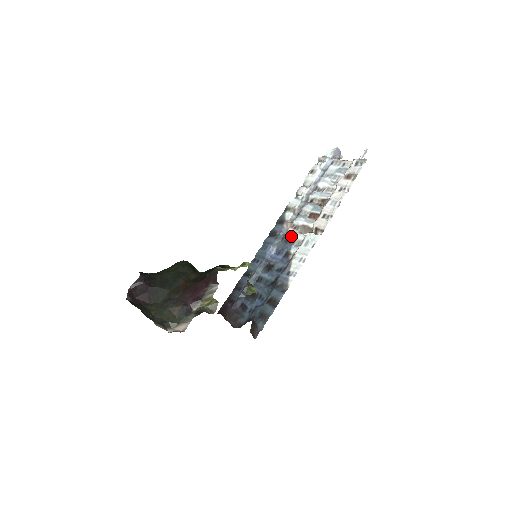
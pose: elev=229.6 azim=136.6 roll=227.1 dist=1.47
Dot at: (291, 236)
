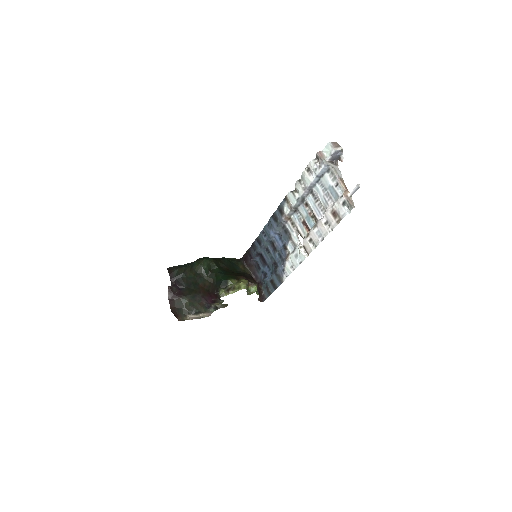
Dot at: (289, 231)
